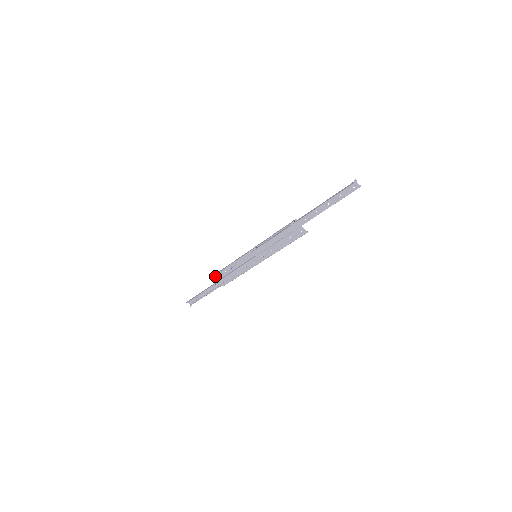
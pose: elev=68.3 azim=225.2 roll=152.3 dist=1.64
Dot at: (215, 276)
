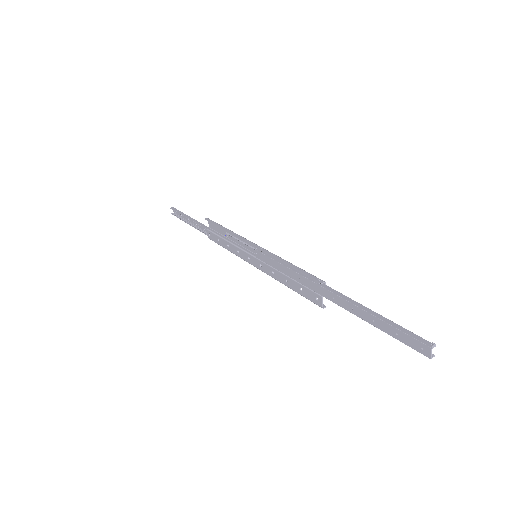
Dot at: occluded
